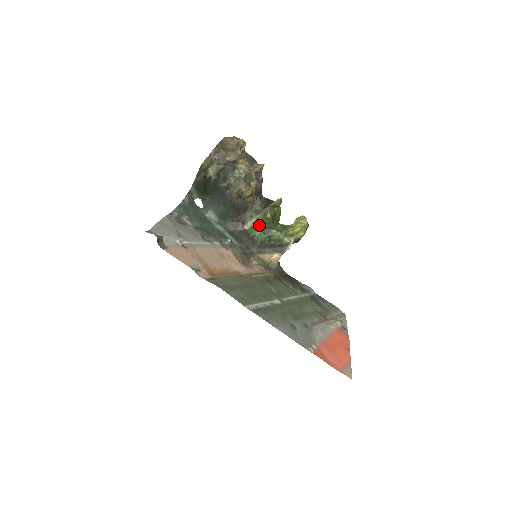
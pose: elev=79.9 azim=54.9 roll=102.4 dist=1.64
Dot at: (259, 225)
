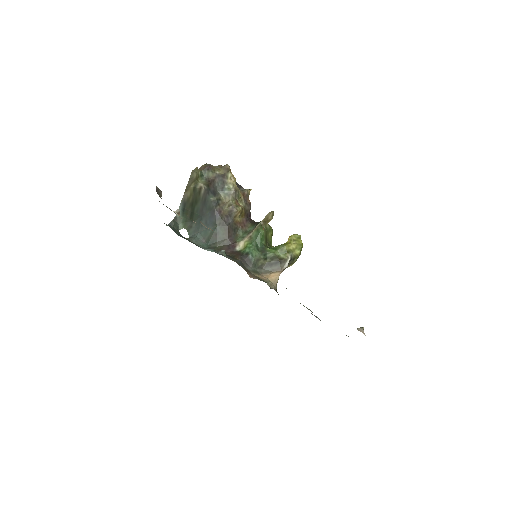
Dot at: (252, 242)
